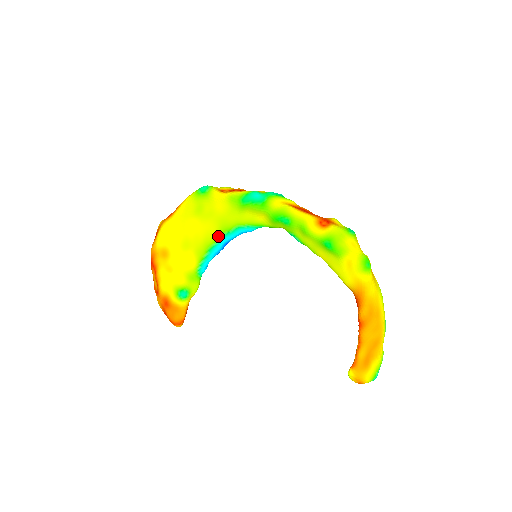
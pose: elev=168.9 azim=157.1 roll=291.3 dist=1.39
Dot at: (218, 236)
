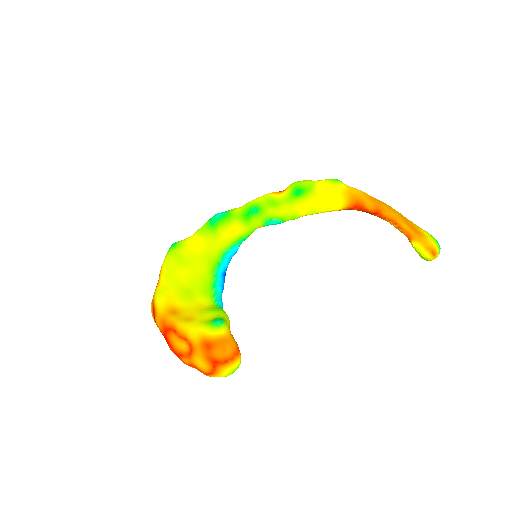
Dot at: (212, 272)
